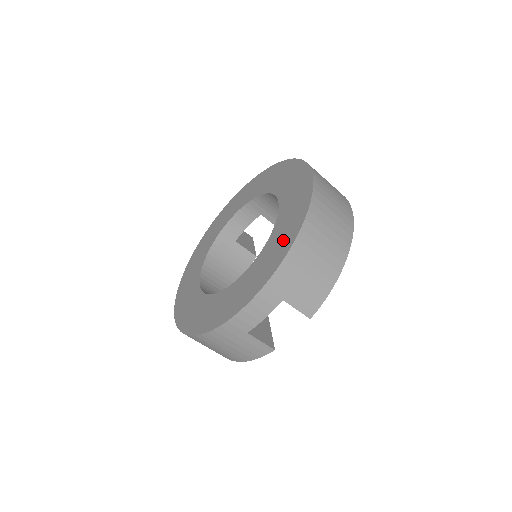
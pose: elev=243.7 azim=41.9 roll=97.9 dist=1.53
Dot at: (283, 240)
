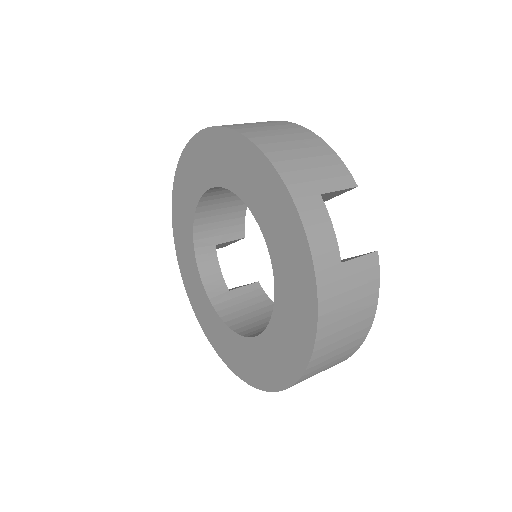
Dot at: (251, 170)
